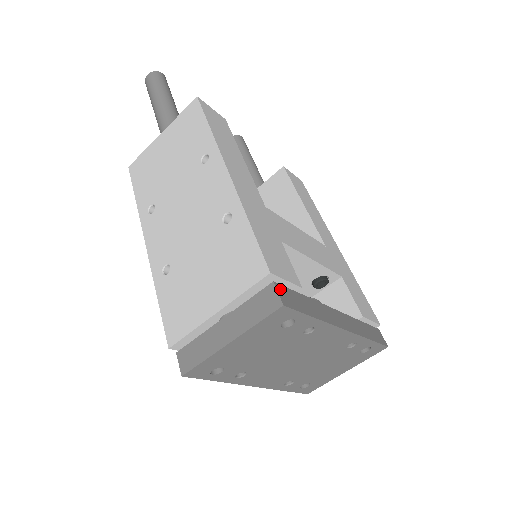
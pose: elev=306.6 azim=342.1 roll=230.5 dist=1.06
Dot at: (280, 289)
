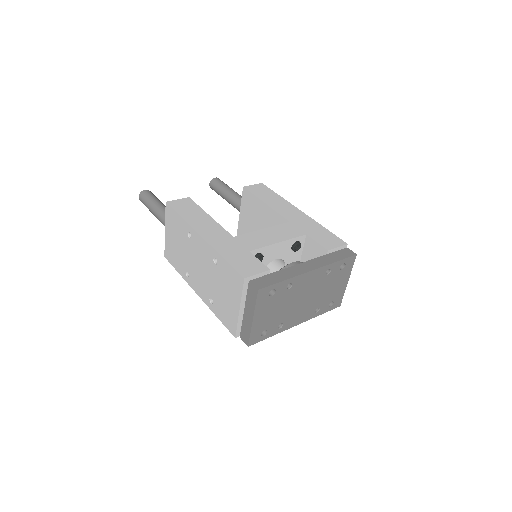
Dot at: (254, 282)
